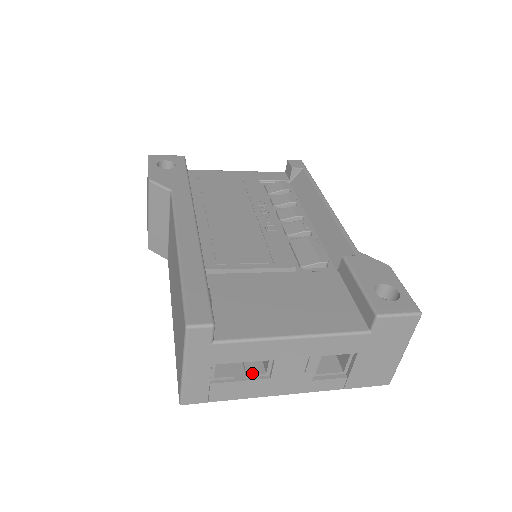
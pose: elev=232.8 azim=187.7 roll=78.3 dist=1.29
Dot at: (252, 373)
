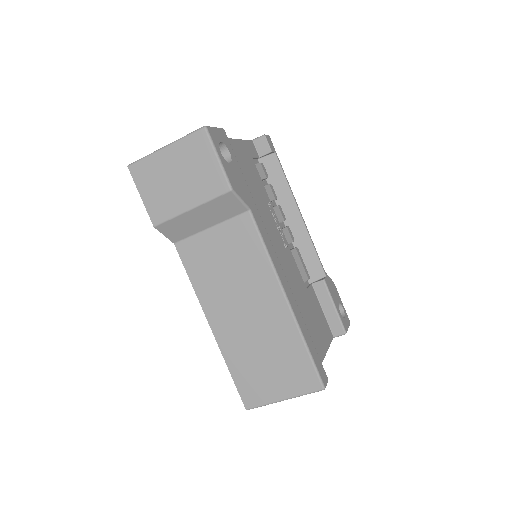
Dot at: occluded
